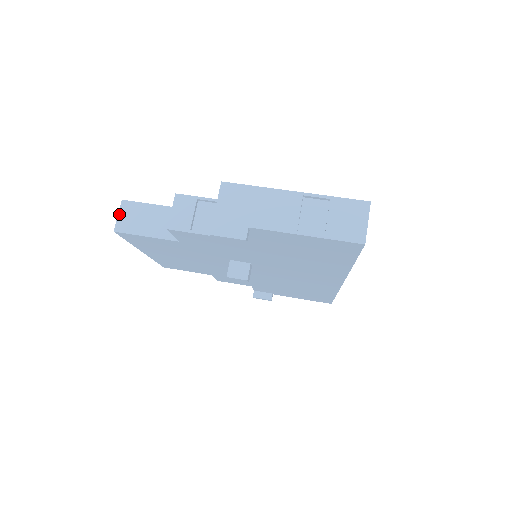
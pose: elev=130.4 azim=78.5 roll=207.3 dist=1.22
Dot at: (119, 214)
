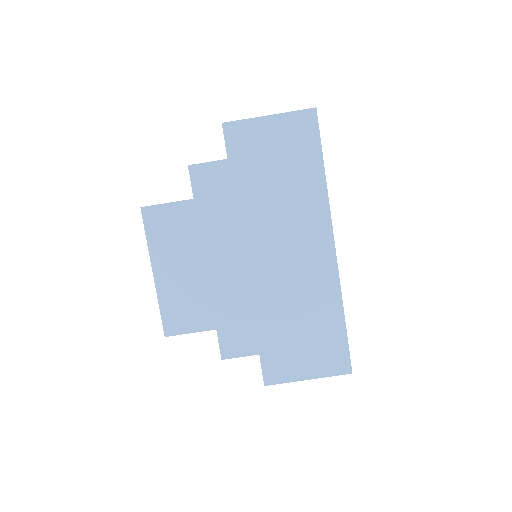
Dot at: occluded
